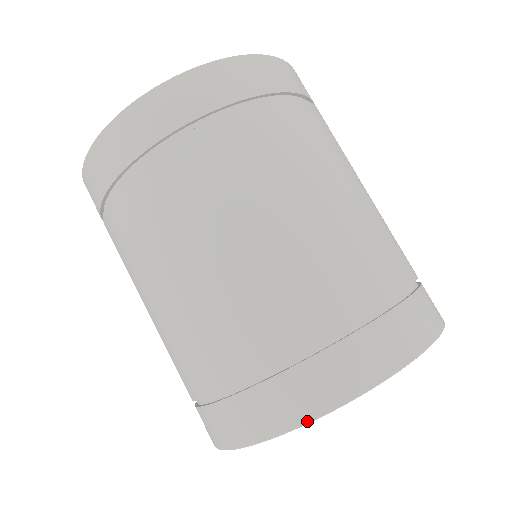
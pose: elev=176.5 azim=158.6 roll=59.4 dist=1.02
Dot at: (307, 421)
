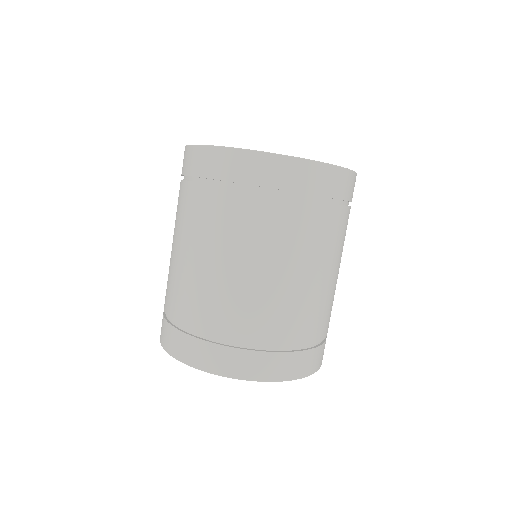
Dot at: (162, 345)
